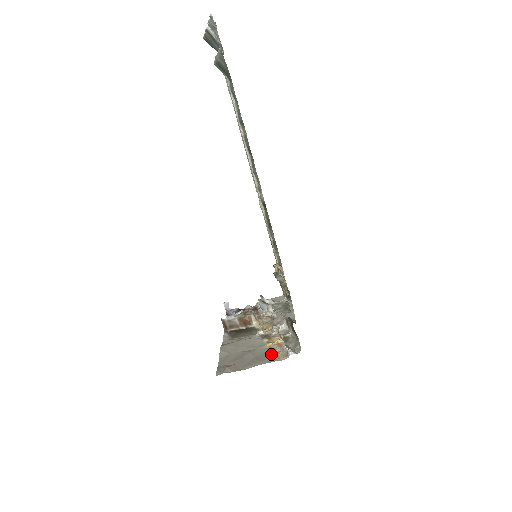
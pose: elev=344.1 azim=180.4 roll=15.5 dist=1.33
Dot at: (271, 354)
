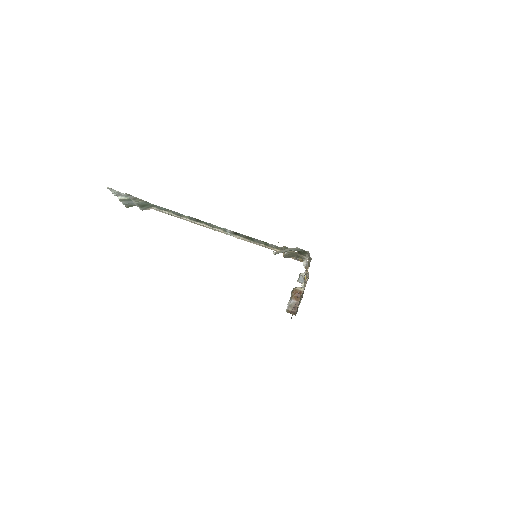
Dot at: (304, 277)
